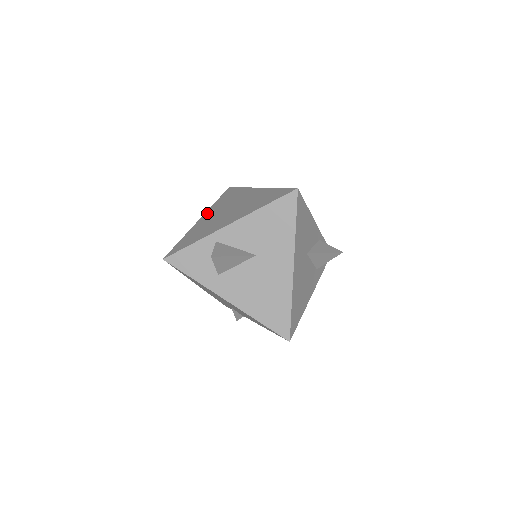
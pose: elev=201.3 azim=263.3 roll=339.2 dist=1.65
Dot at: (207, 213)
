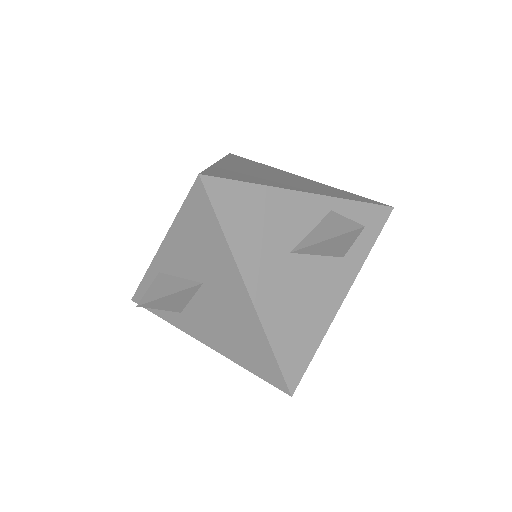
Dot at: occluded
